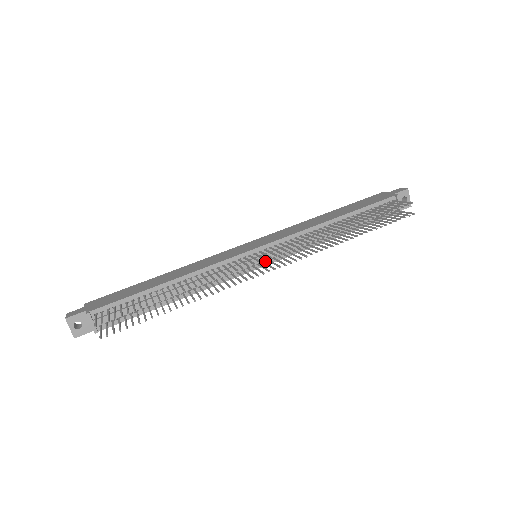
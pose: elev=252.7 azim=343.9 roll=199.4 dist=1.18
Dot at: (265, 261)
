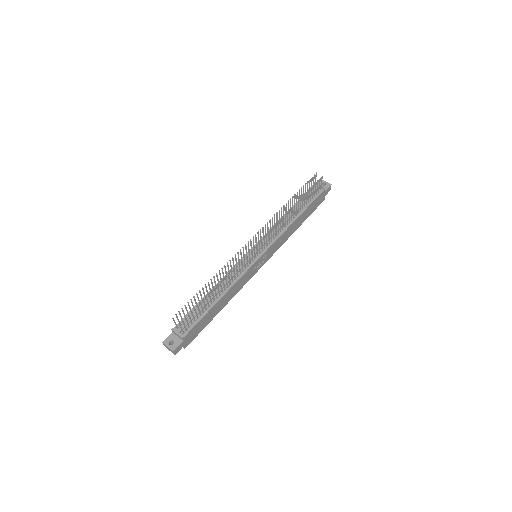
Dot at: (261, 252)
